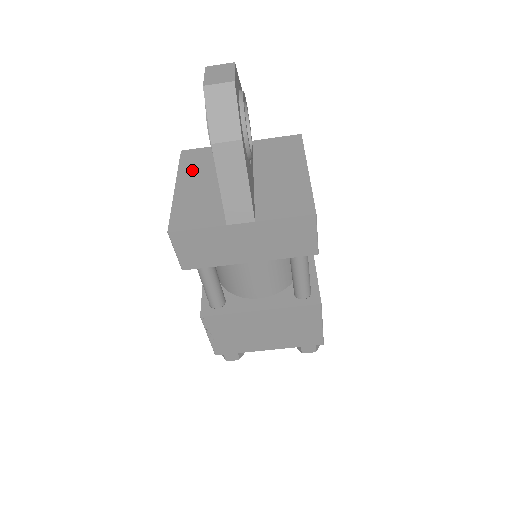
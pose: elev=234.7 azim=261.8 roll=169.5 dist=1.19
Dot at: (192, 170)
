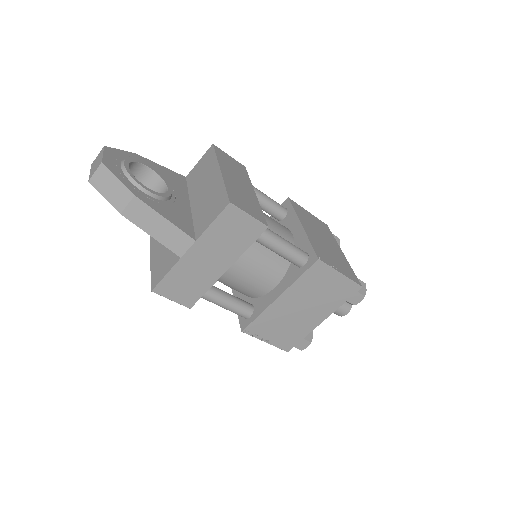
Dot at: occluded
